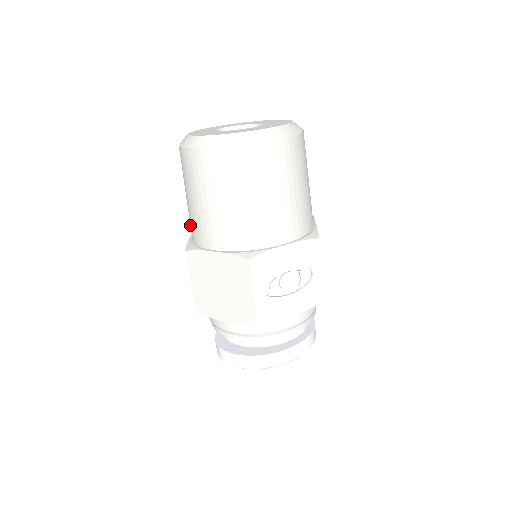
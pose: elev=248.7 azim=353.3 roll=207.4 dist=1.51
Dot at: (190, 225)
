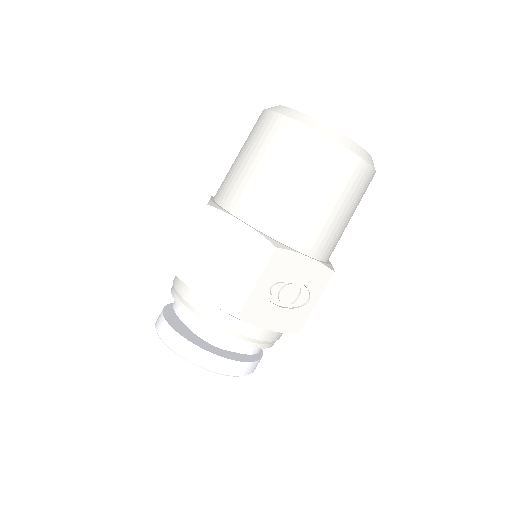
Dot at: (223, 186)
